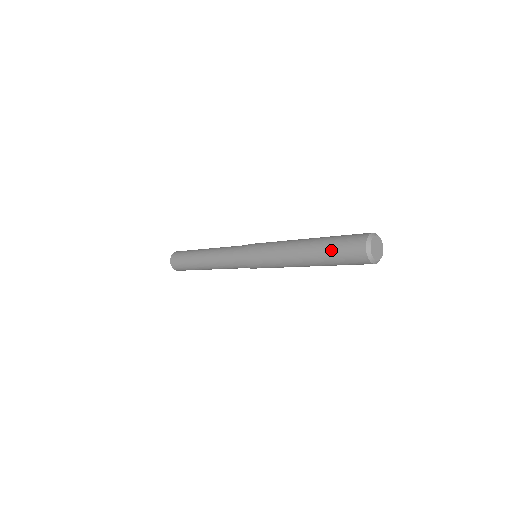
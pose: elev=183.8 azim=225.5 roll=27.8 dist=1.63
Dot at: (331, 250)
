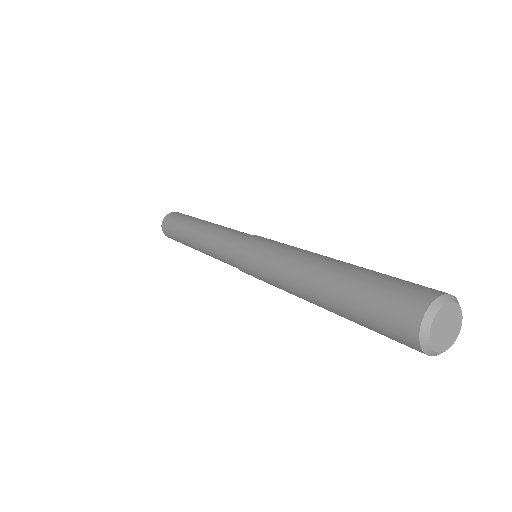
Dot at: (358, 321)
